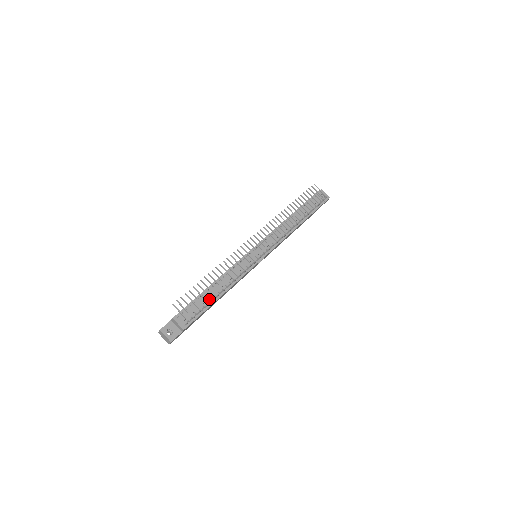
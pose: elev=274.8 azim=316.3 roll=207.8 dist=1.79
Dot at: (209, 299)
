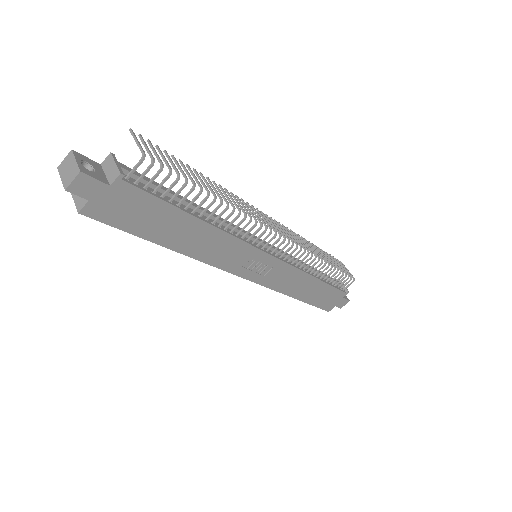
Dot at: occluded
